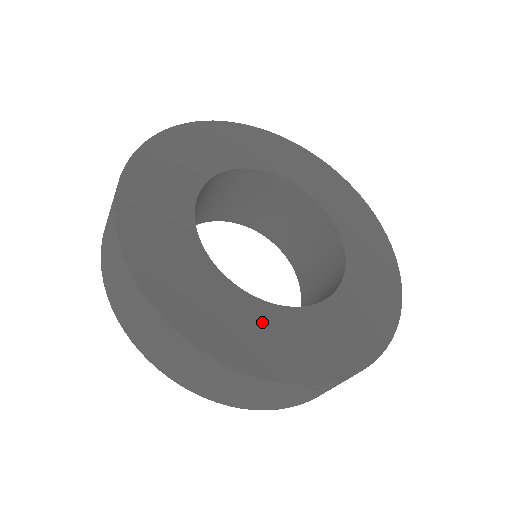
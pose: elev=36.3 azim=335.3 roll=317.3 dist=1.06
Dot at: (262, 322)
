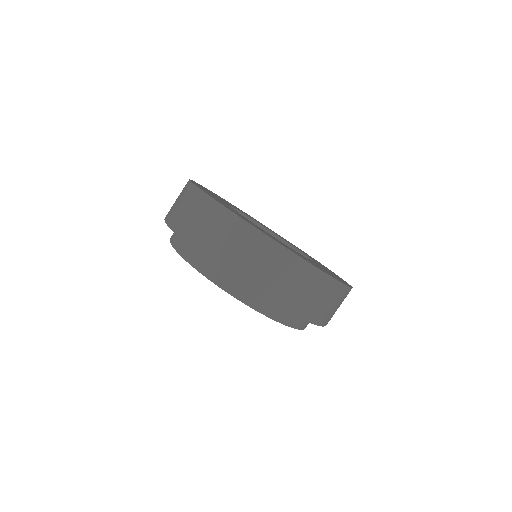
Dot at: occluded
